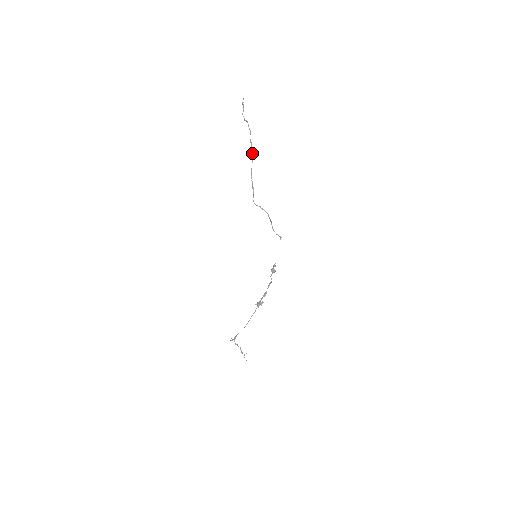
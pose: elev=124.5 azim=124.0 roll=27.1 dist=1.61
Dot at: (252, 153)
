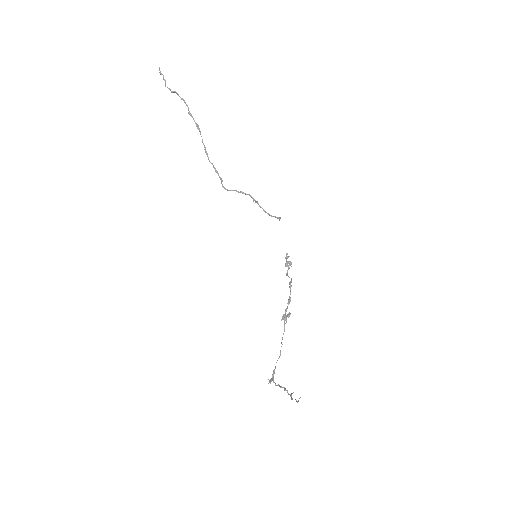
Dot at: (198, 128)
